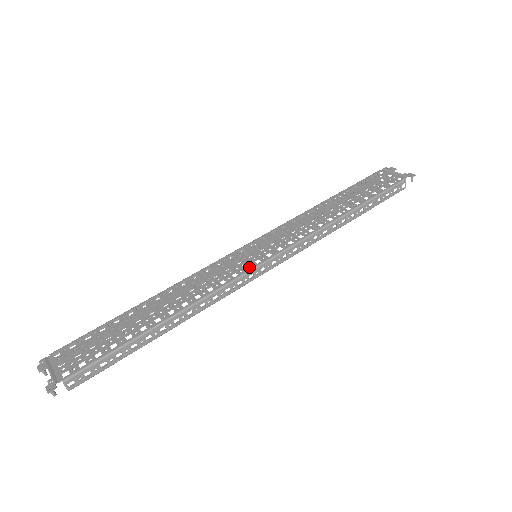
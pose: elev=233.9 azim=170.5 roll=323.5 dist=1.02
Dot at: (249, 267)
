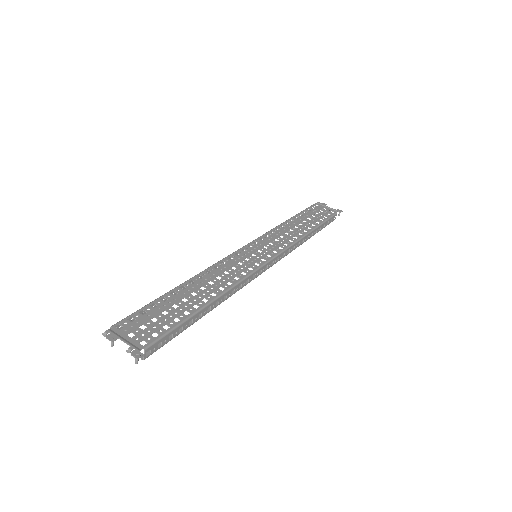
Dot at: (259, 264)
